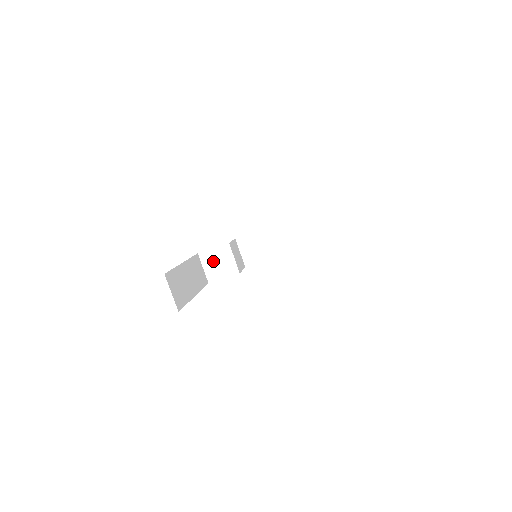
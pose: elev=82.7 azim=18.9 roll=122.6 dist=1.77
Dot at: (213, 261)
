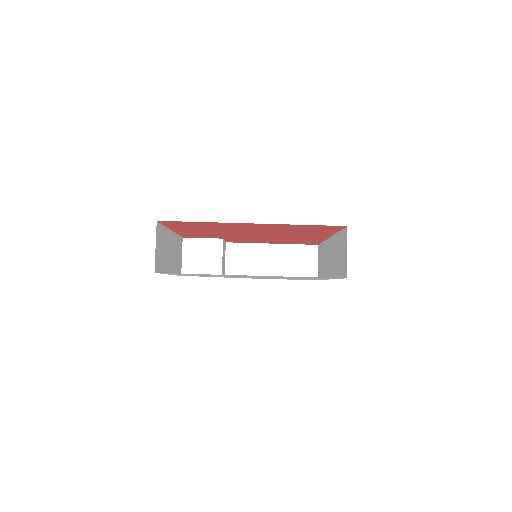
Dot at: (197, 252)
